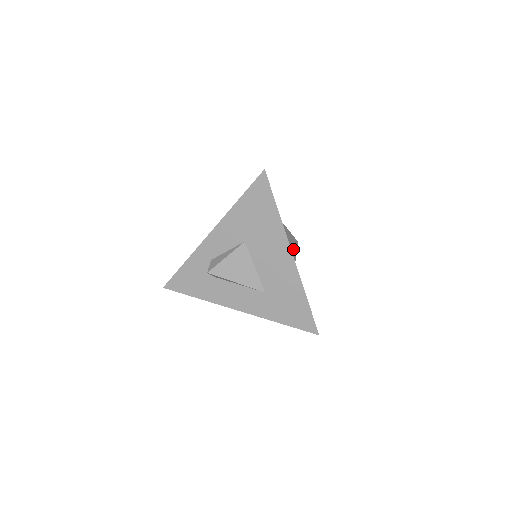
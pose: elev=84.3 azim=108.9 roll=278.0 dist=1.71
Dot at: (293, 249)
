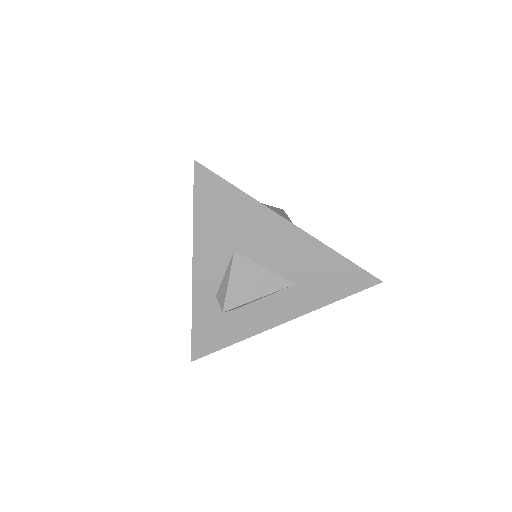
Dot at: occluded
